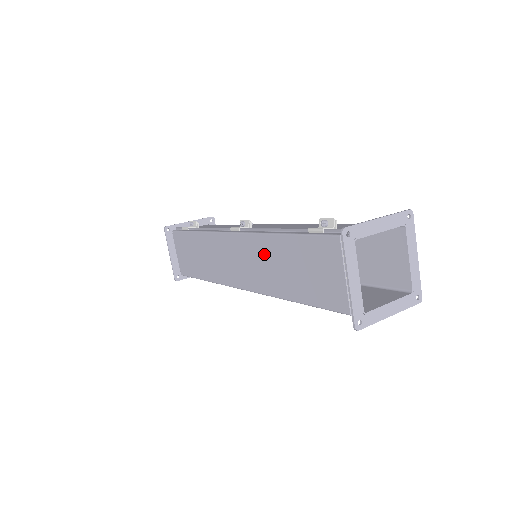
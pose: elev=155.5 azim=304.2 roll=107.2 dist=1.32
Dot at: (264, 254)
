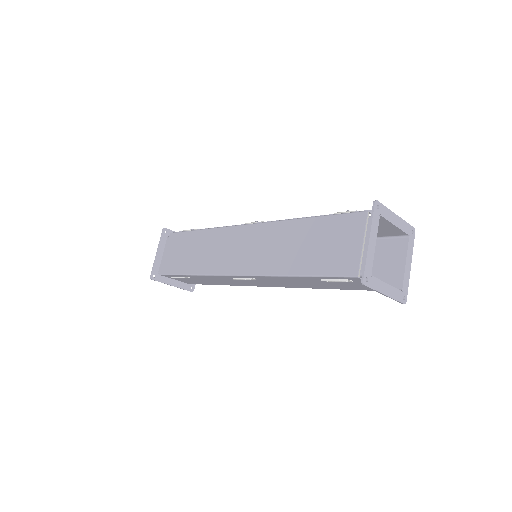
Dot at: (278, 237)
